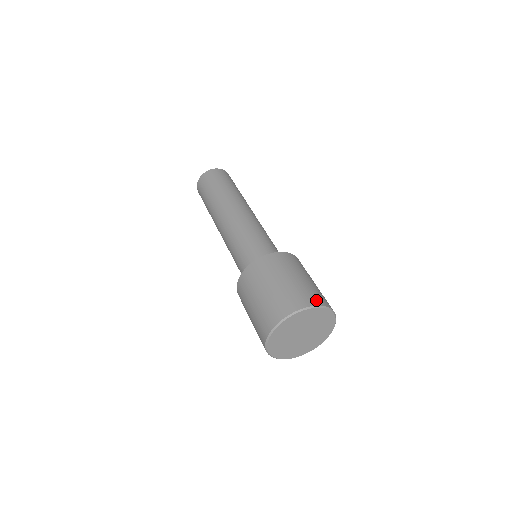
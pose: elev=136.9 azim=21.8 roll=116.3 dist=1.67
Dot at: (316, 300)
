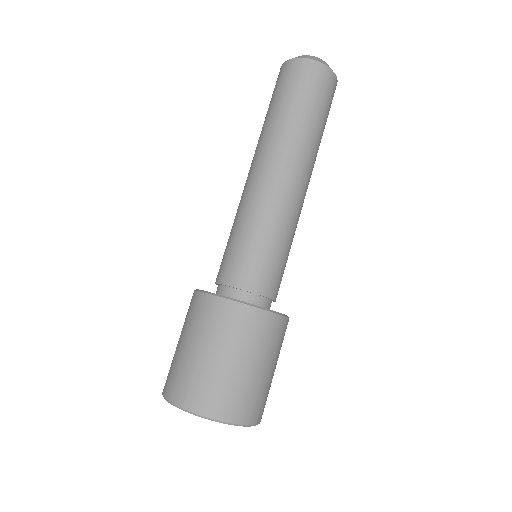
Dot at: (243, 414)
